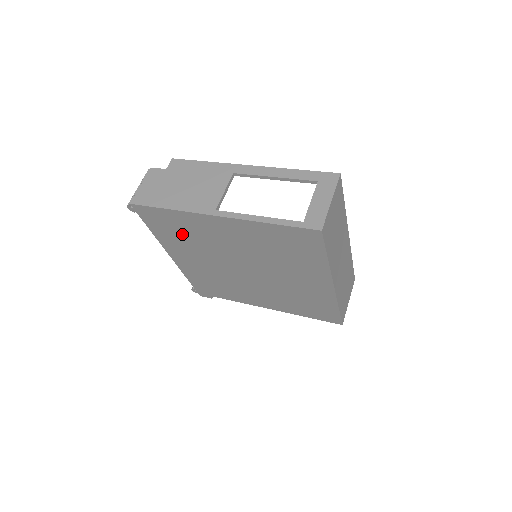
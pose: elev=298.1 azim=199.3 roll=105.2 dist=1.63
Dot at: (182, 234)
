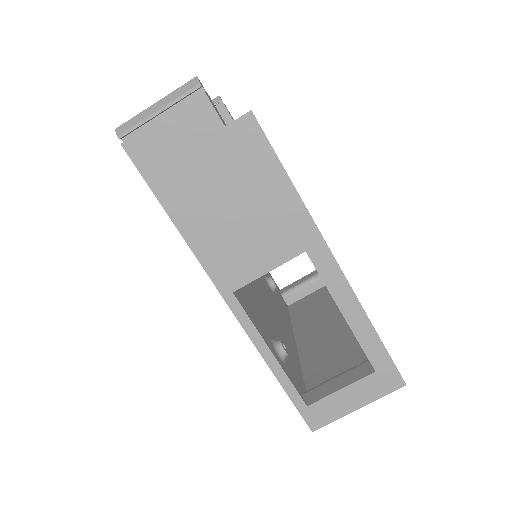
Dot at: occluded
